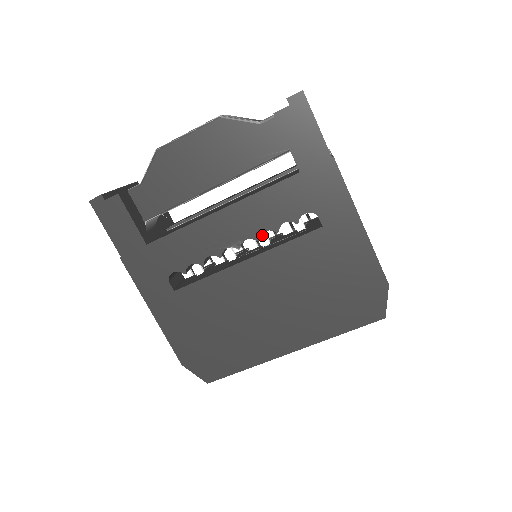
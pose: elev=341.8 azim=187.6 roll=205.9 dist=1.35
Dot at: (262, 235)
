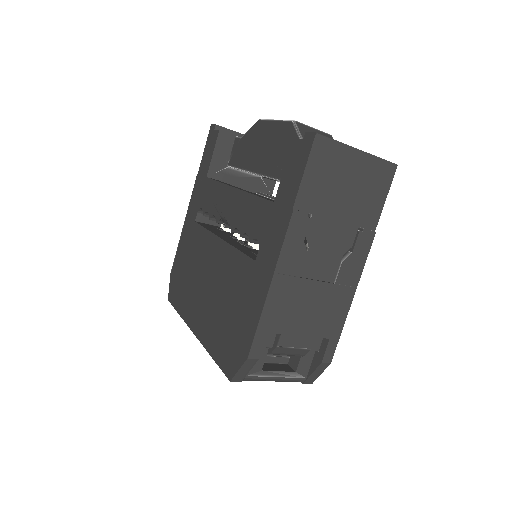
Dot at: occluded
